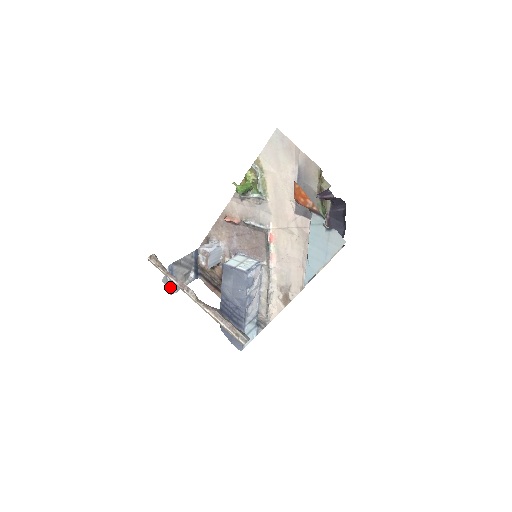
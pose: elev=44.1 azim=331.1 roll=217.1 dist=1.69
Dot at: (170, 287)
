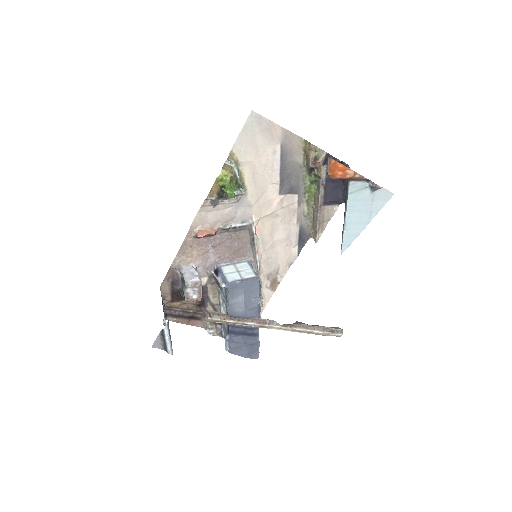
Dot at: (171, 346)
